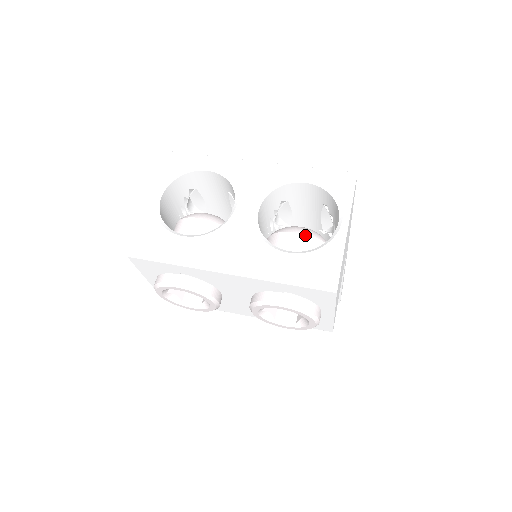
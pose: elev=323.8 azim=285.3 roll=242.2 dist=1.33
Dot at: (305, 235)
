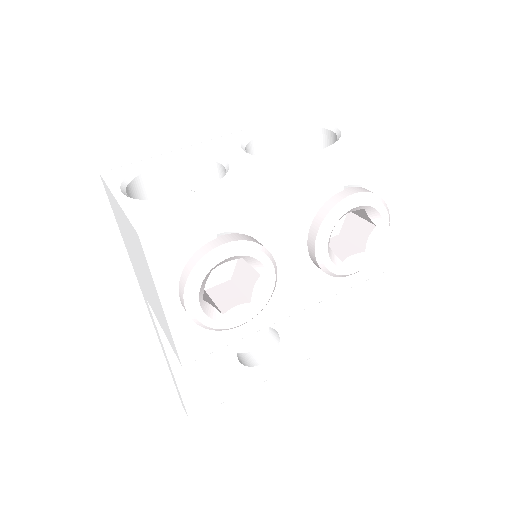
Dot at: occluded
